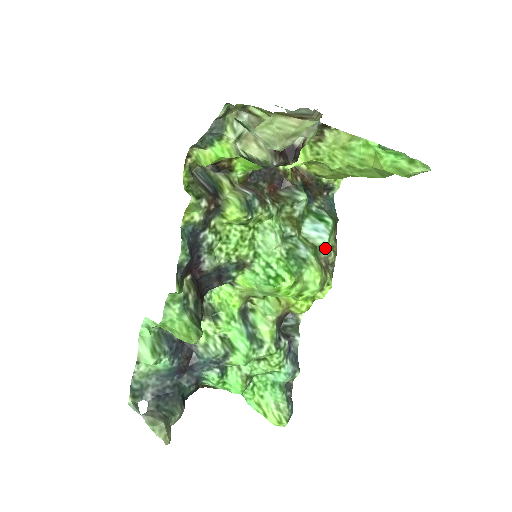
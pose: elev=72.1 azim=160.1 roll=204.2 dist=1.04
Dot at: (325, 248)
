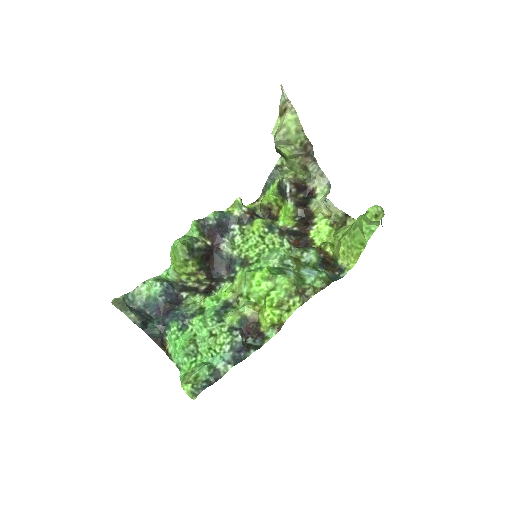
Dot at: (308, 283)
